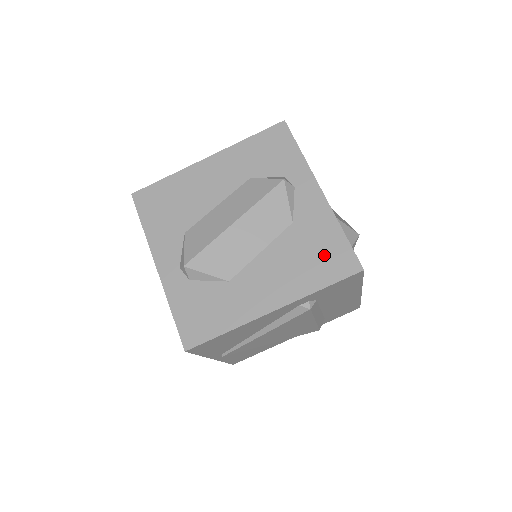
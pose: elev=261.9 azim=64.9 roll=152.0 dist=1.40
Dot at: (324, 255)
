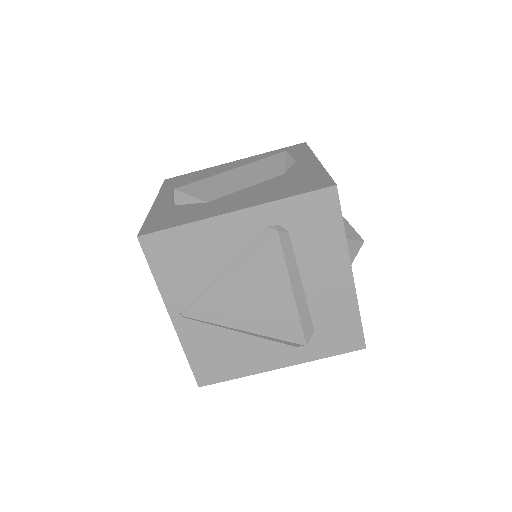
Dot at: (302, 183)
